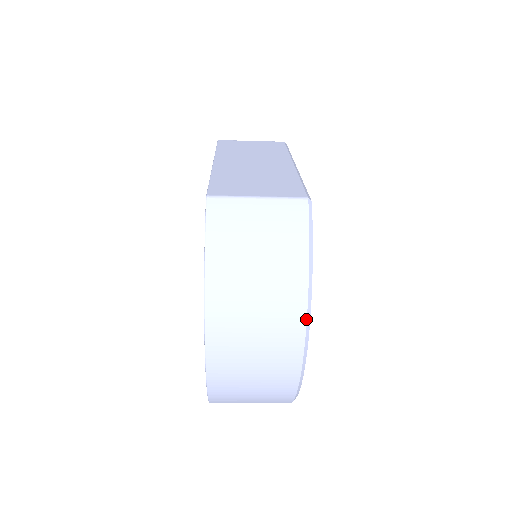
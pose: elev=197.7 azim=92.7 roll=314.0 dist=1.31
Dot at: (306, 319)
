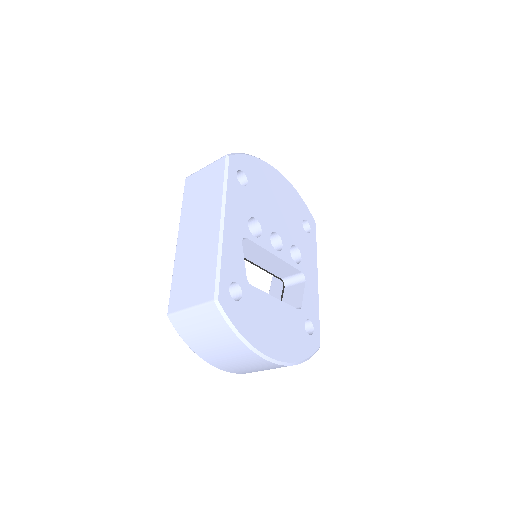
Dot at: (261, 357)
